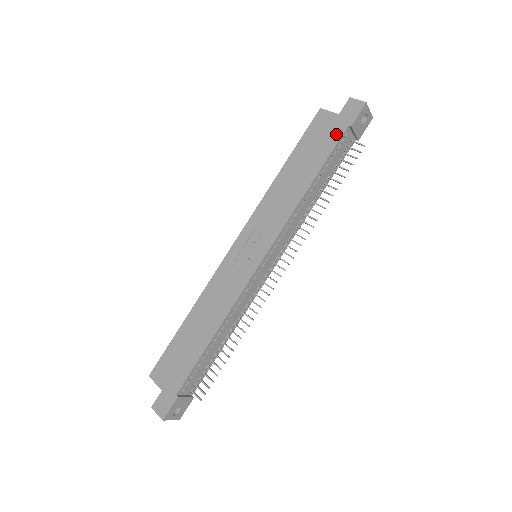
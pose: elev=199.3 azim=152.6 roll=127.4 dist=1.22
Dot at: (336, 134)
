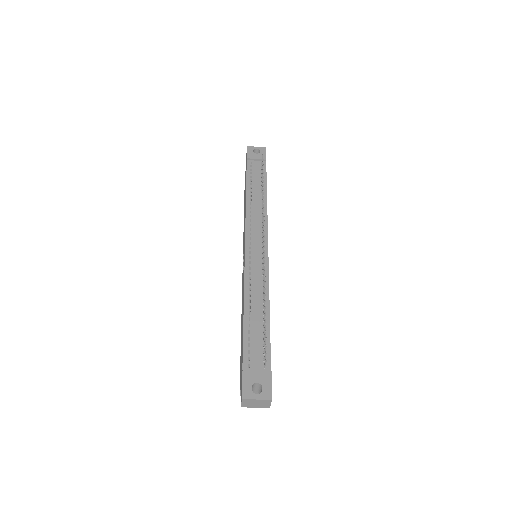
Dot at: occluded
